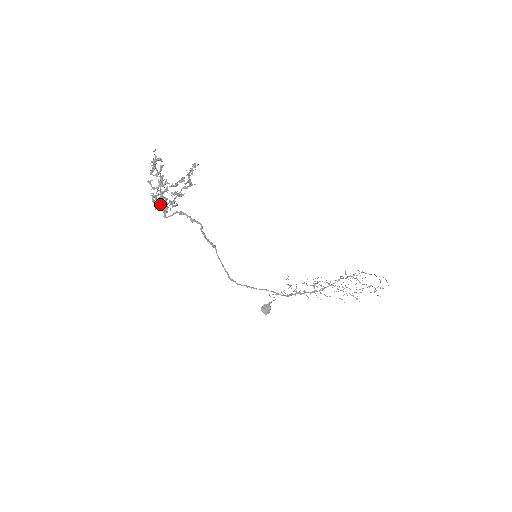
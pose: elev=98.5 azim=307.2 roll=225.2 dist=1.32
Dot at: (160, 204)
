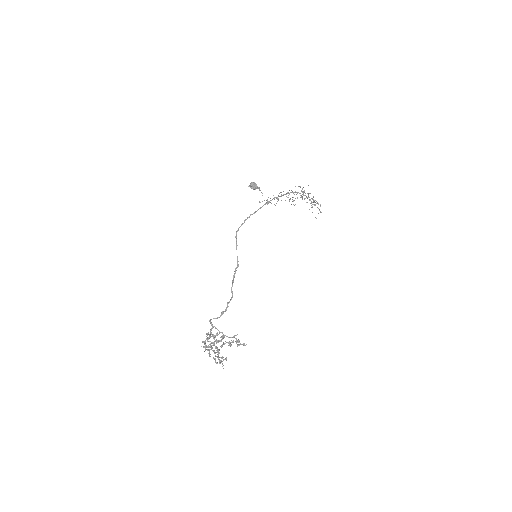
Dot at: (210, 333)
